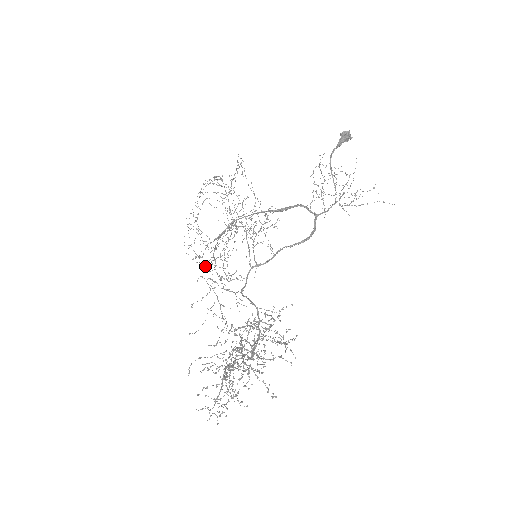
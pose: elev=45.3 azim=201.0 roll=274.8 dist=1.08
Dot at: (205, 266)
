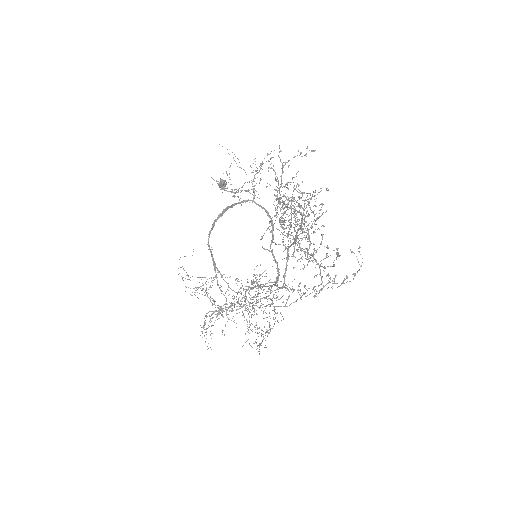
Dot at: occluded
